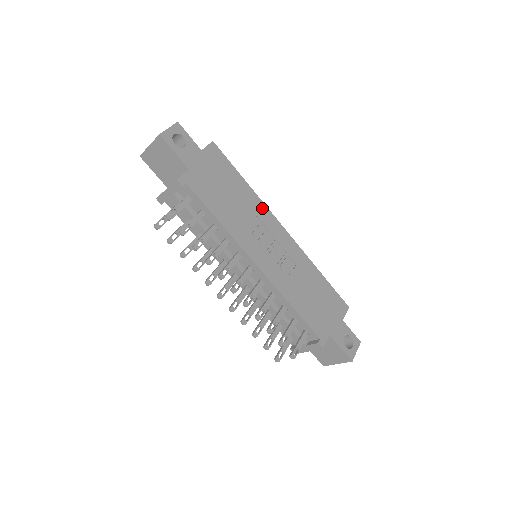
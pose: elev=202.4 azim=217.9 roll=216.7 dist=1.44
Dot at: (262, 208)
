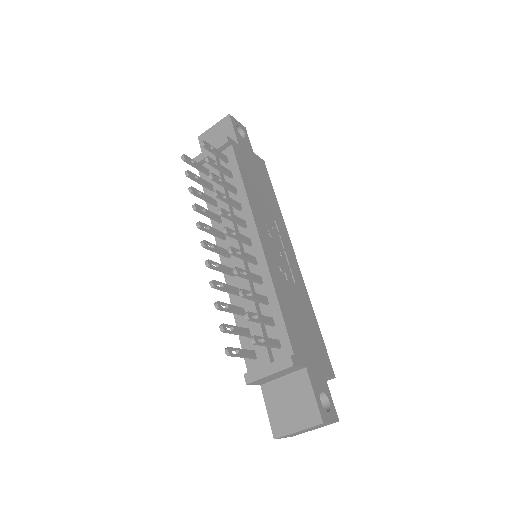
Dot at: (282, 224)
